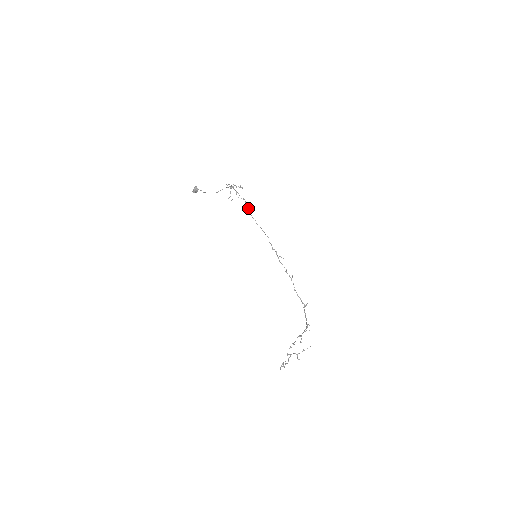
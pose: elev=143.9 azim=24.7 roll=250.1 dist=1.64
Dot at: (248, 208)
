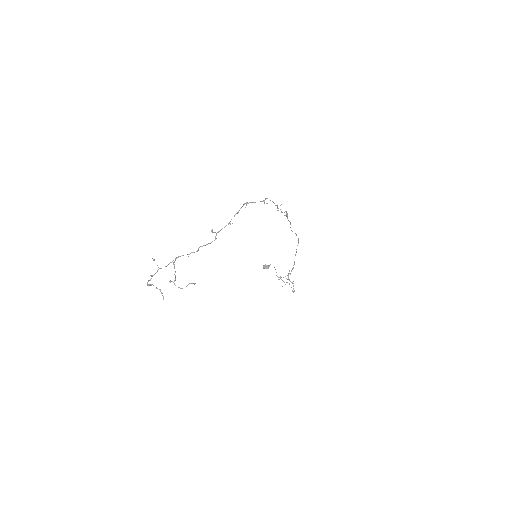
Dot at: occluded
